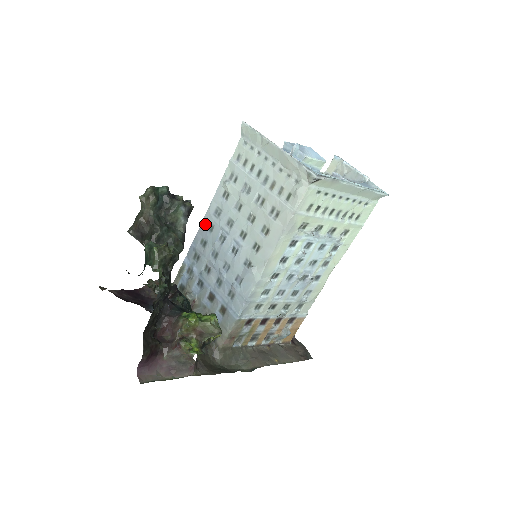
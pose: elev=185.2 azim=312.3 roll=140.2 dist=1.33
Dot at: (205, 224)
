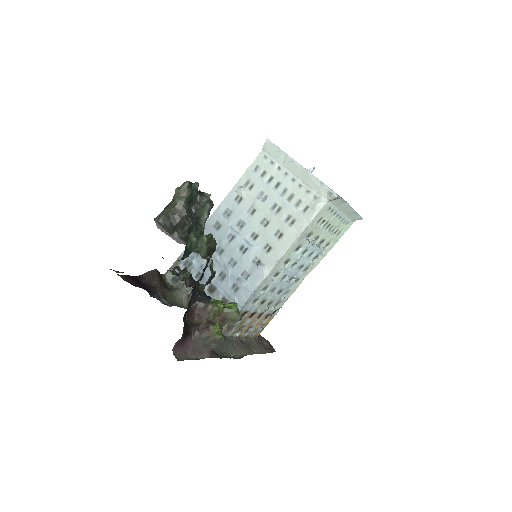
Dot at: (211, 222)
